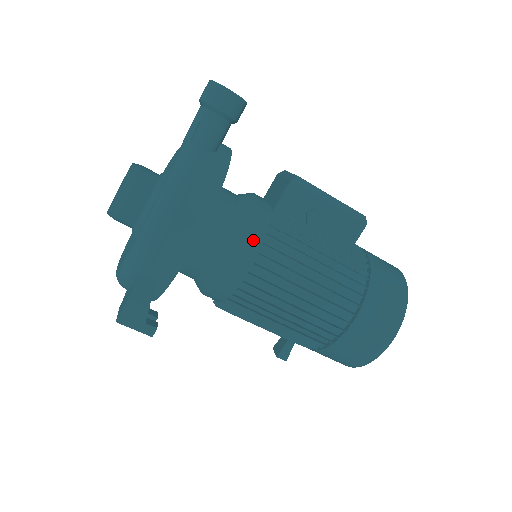
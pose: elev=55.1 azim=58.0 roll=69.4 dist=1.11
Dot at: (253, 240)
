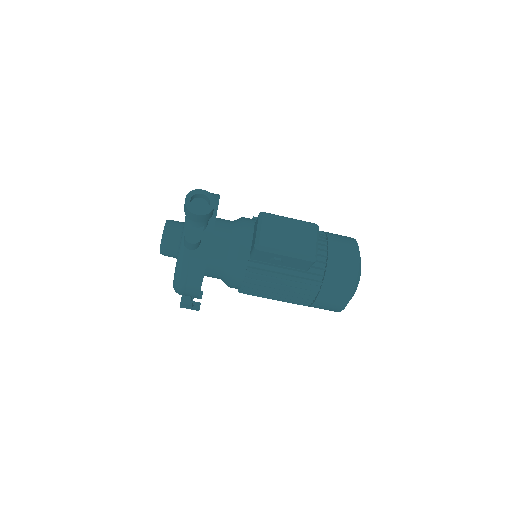
Dot at: (237, 278)
